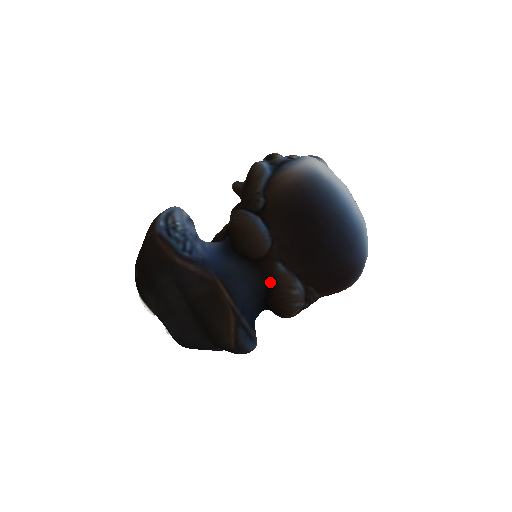
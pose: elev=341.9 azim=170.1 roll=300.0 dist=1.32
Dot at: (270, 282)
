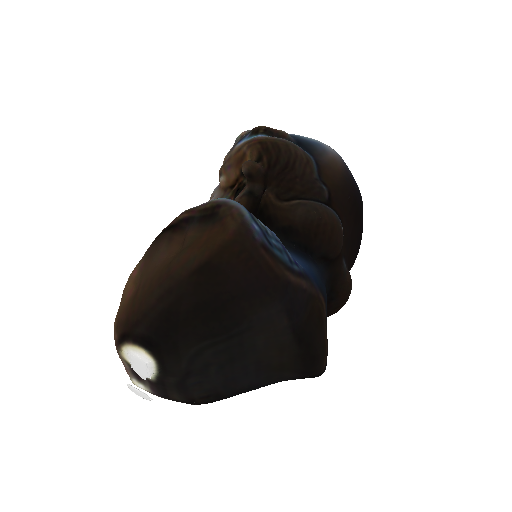
Dot at: (335, 283)
